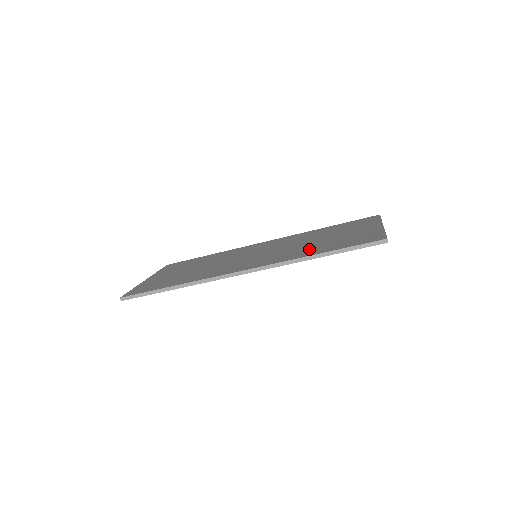
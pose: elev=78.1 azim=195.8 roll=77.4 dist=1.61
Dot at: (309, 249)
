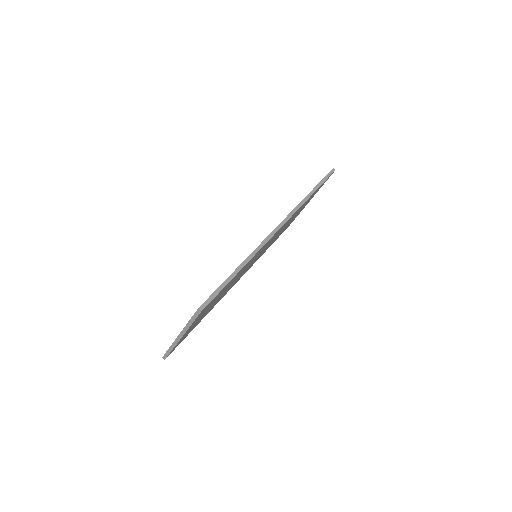
Dot at: occluded
